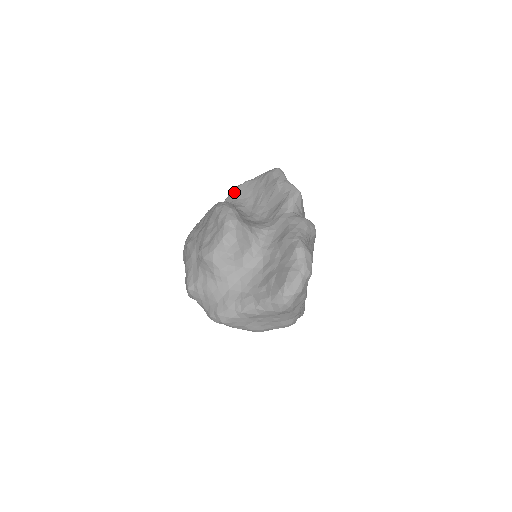
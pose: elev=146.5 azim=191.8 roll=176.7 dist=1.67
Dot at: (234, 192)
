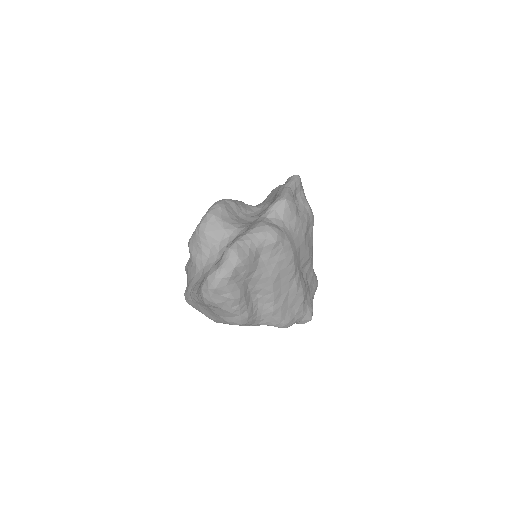
Dot at: (269, 194)
